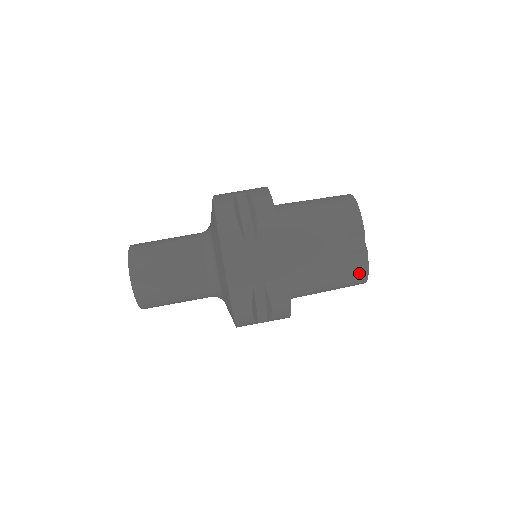
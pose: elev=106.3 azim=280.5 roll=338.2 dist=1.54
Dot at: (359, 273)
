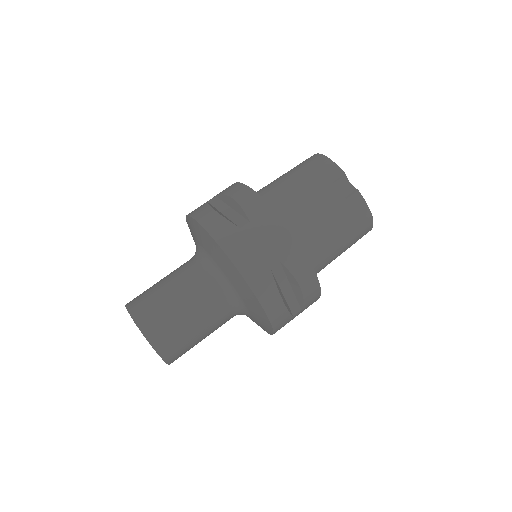
Dot at: (362, 216)
